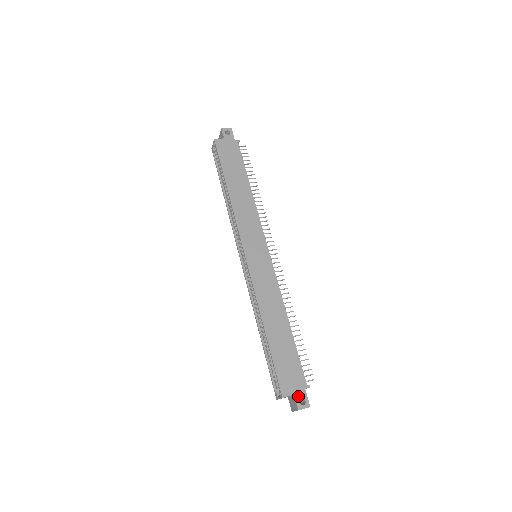
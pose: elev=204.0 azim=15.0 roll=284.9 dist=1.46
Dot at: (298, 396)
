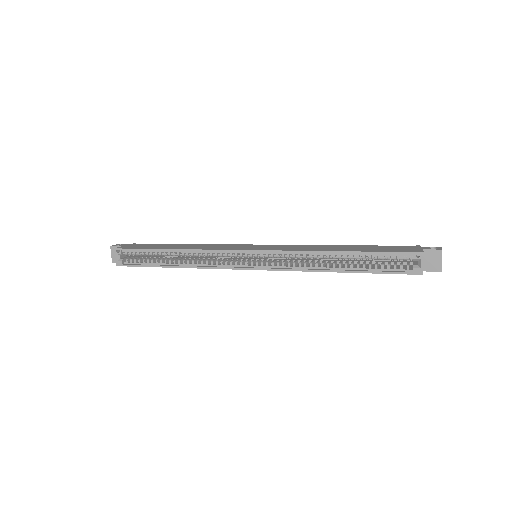
Dot at: (426, 249)
